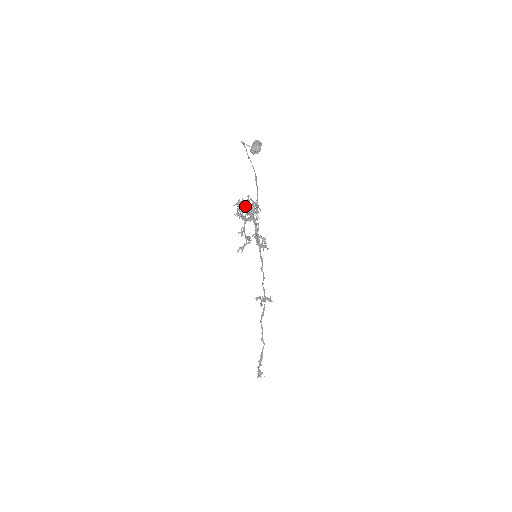
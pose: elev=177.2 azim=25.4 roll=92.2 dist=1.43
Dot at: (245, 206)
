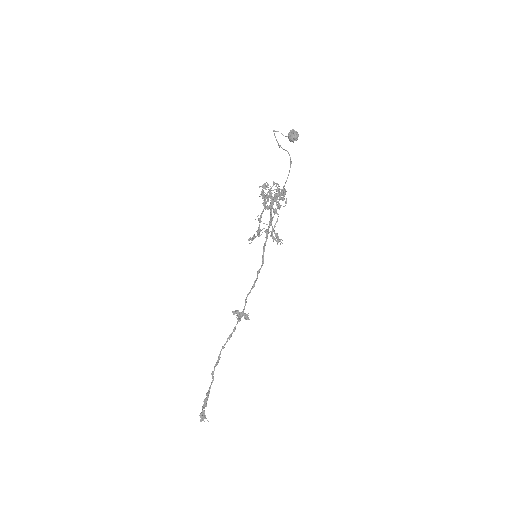
Dot at: (267, 193)
